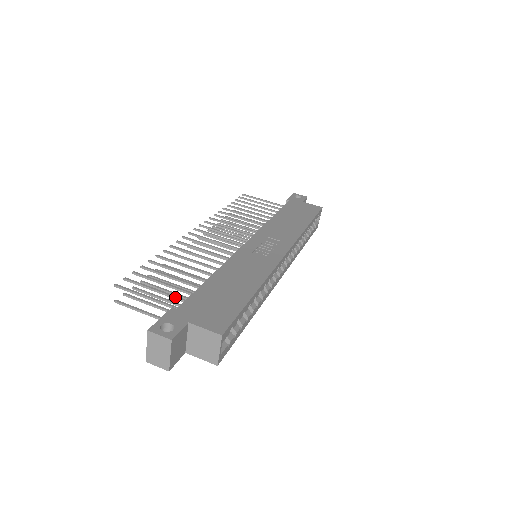
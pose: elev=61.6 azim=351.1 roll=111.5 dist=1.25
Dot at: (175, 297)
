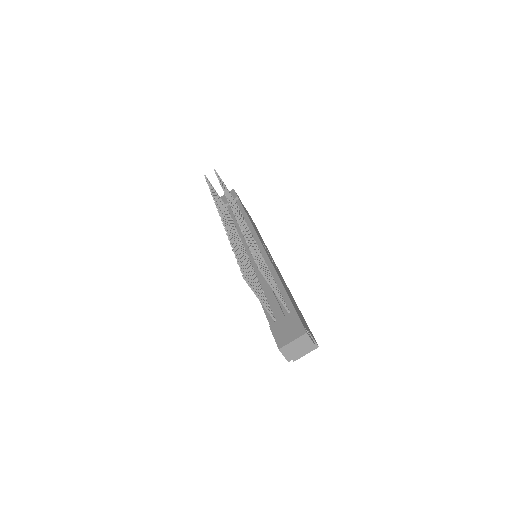
Dot at: occluded
